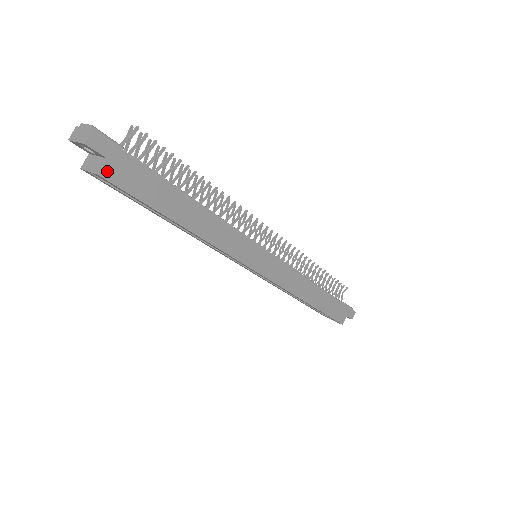
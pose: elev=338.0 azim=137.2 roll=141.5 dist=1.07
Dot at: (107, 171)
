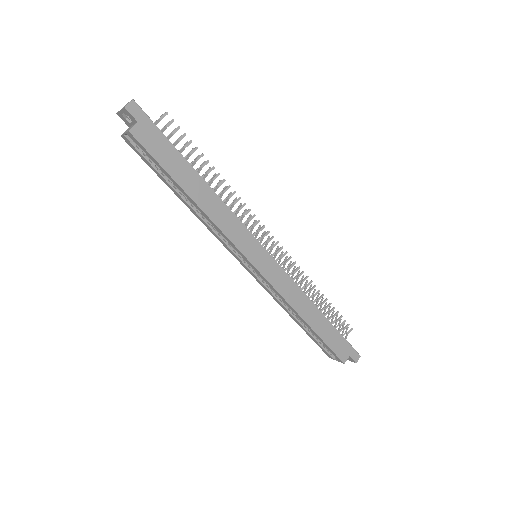
Dot at: (136, 131)
